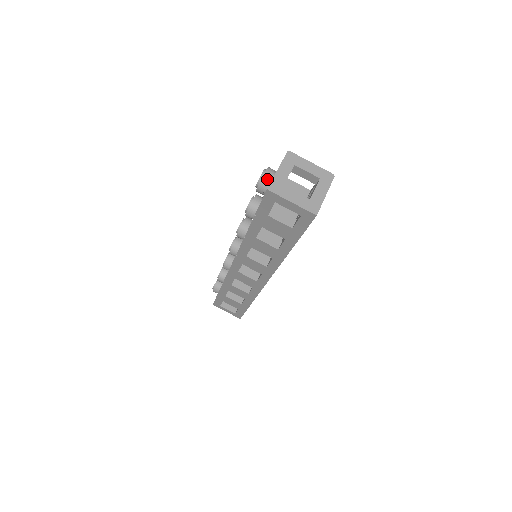
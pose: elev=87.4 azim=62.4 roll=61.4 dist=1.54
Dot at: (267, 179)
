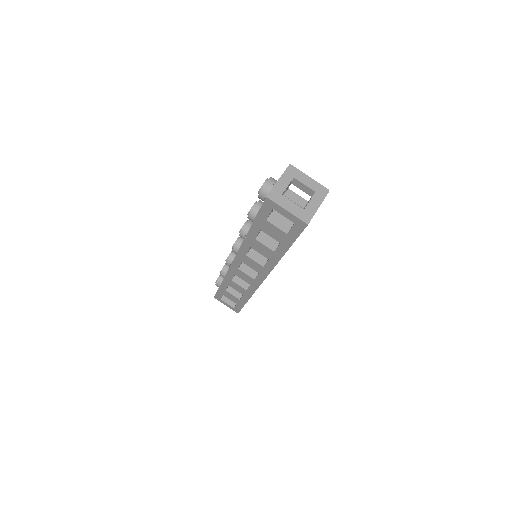
Dot at: (268, 187)
